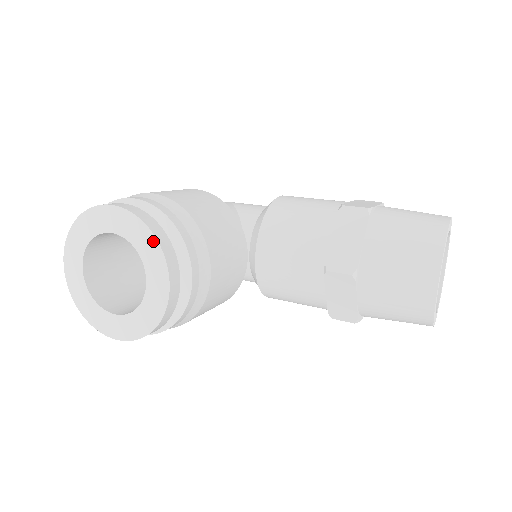
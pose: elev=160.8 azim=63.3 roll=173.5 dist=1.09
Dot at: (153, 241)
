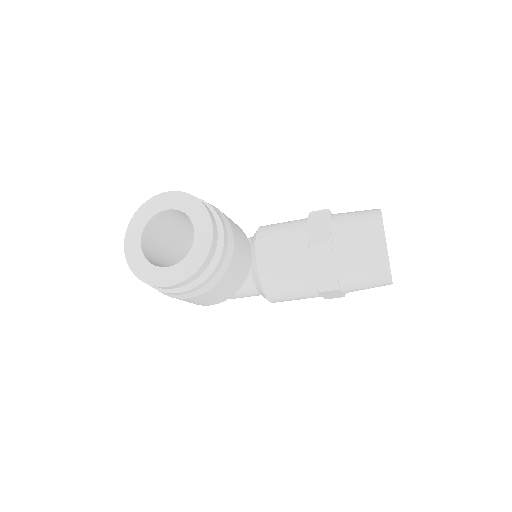
Dot at: (199, 204)
